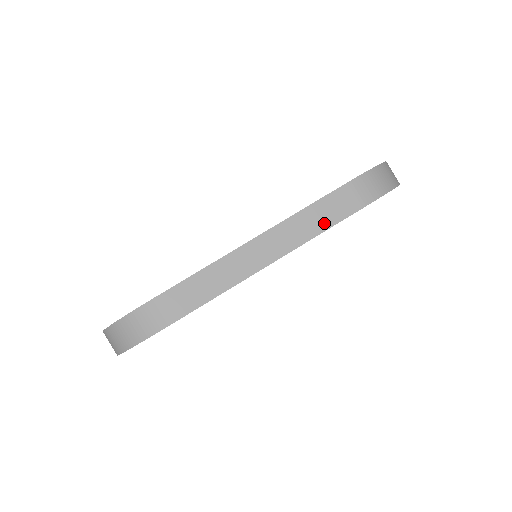
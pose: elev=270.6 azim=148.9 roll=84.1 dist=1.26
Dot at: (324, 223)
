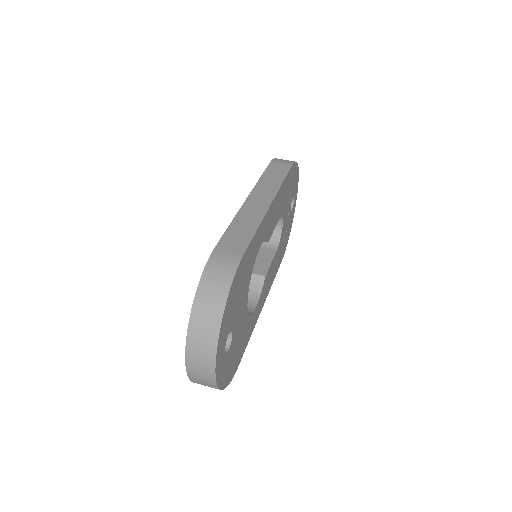
Dot at: (279, 177)
